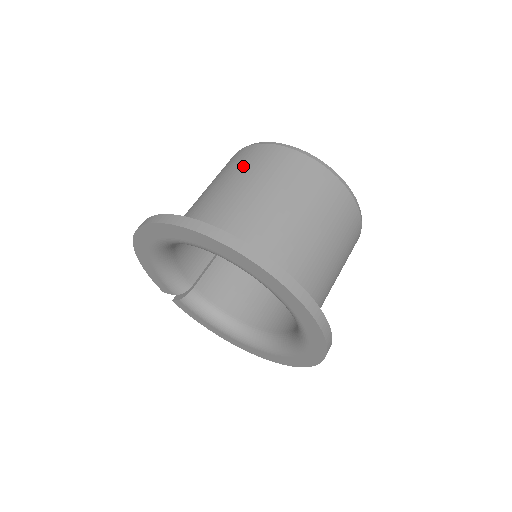
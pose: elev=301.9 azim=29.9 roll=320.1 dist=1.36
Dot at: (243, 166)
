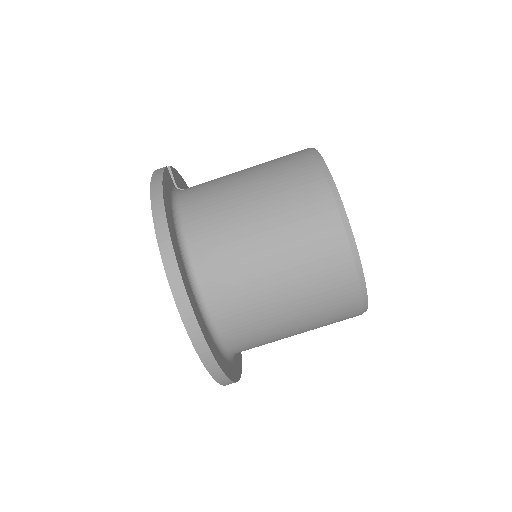
Dot at: (314, 283)
